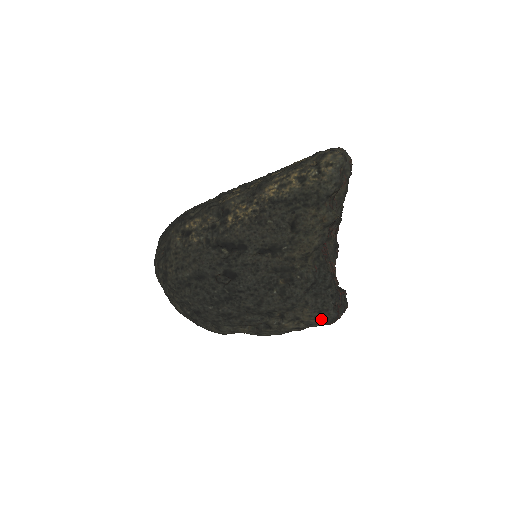
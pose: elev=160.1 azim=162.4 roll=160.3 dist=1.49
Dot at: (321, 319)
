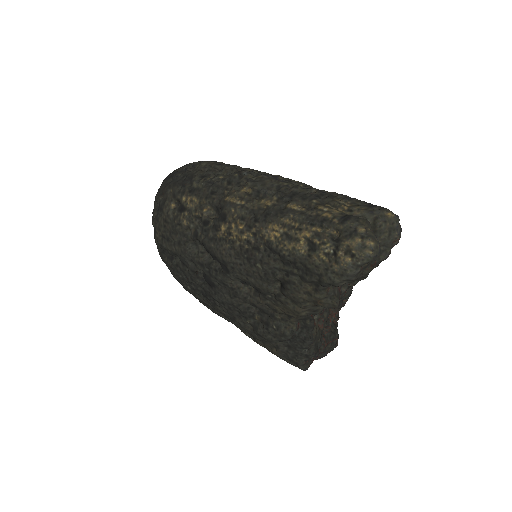
Dot at: (289, 363)
